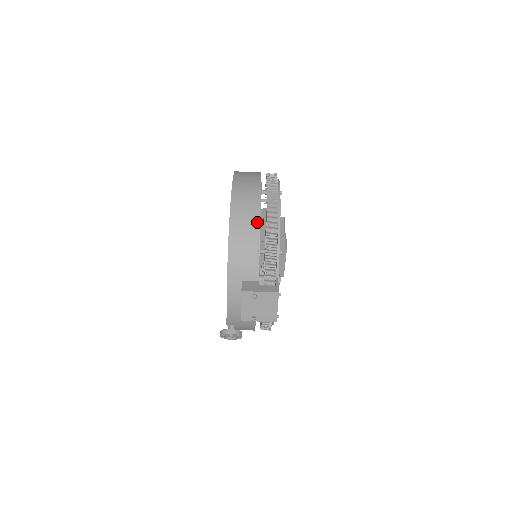
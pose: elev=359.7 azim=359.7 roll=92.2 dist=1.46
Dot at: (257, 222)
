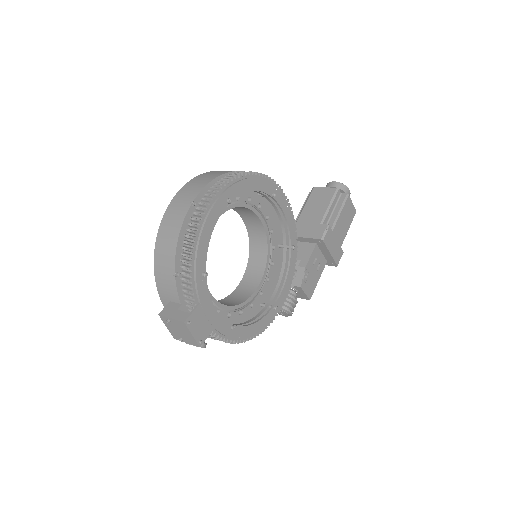
Dot at: (175, 244)
